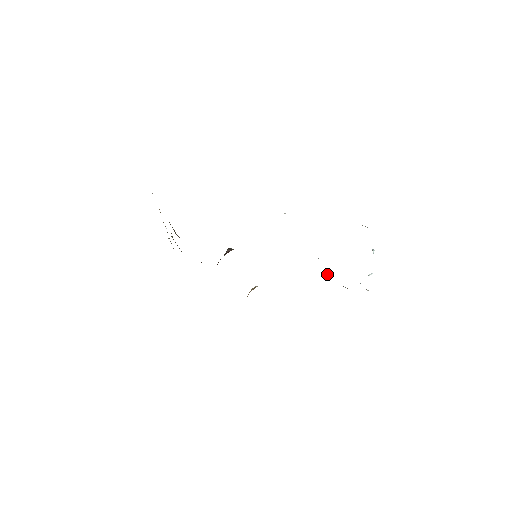
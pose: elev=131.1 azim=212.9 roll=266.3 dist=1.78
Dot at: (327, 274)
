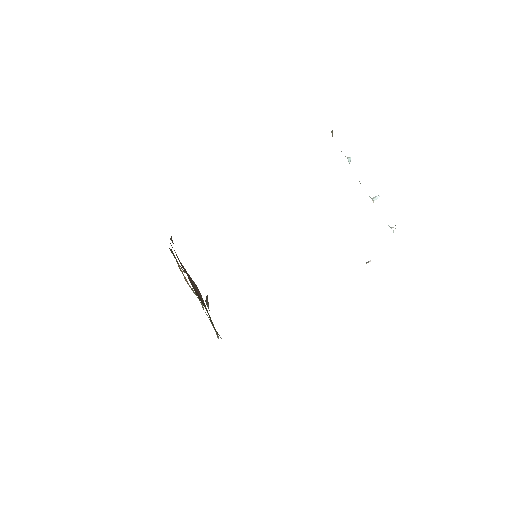
Dot at: occluded
